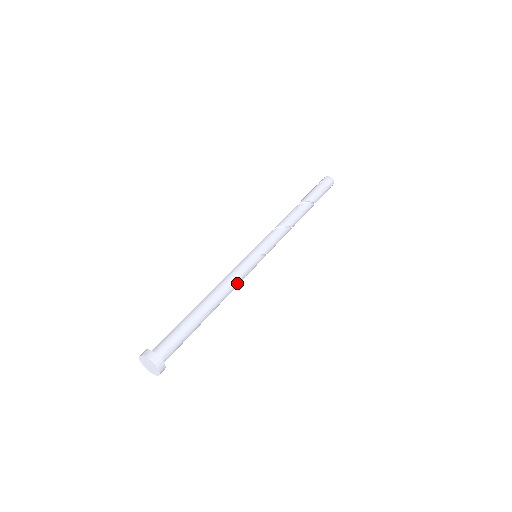
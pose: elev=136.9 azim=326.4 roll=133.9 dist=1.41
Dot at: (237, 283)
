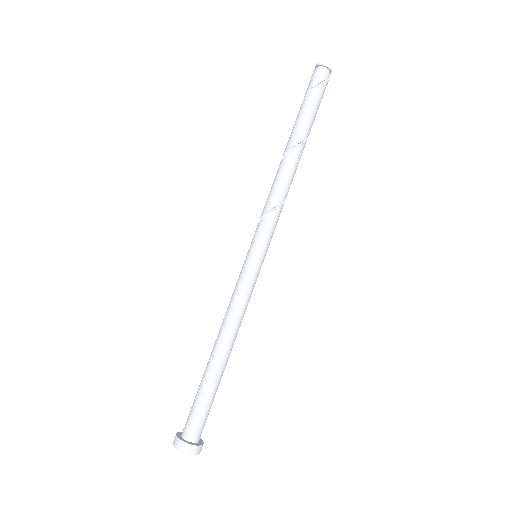
Dot at: occluded
